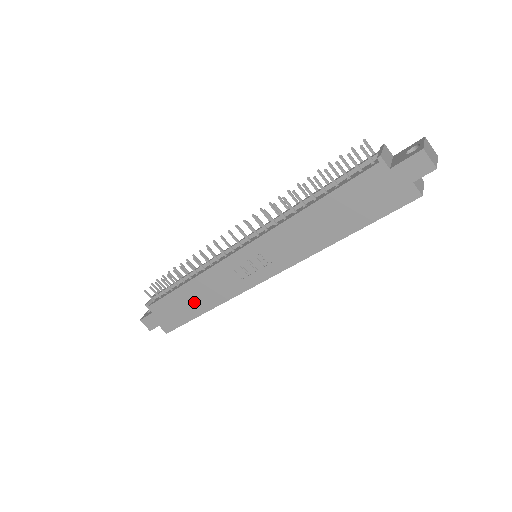
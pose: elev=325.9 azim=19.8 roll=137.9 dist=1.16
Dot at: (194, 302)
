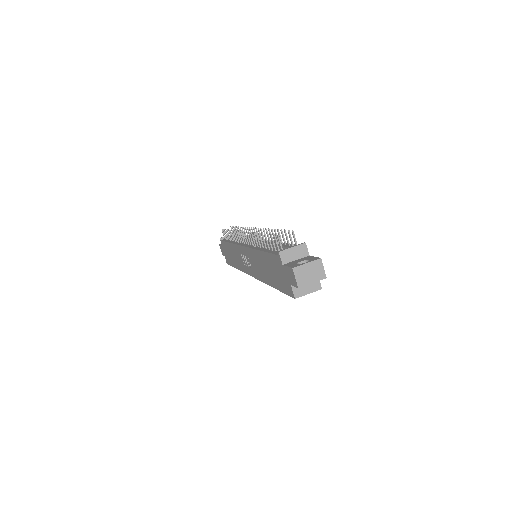
Dot at: (232, 257)
